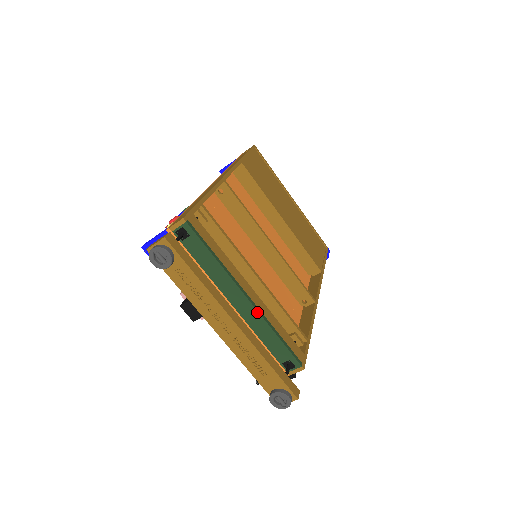
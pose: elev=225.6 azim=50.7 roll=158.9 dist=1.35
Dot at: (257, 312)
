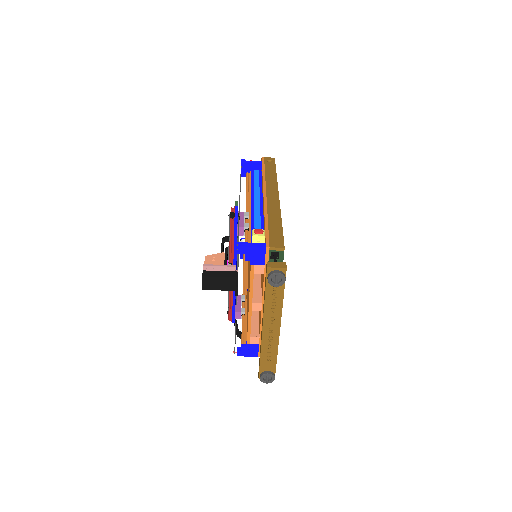
Dot at: occluded
